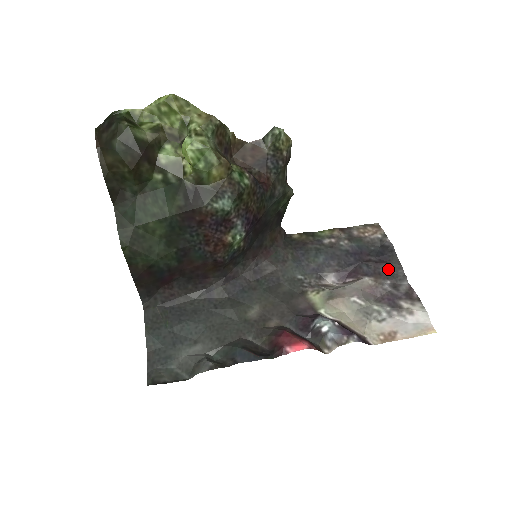
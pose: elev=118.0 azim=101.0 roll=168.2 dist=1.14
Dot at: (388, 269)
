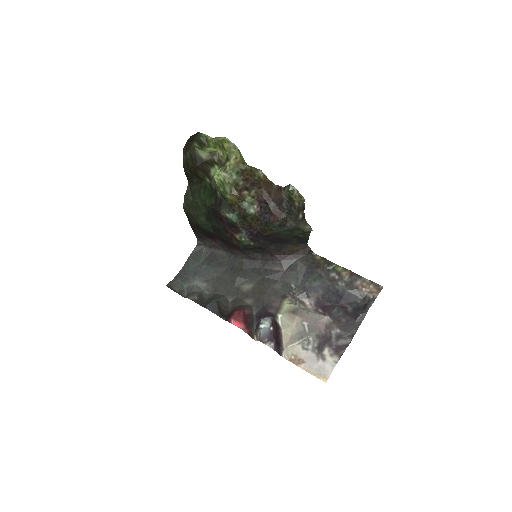
Dot at: (349, 323)
